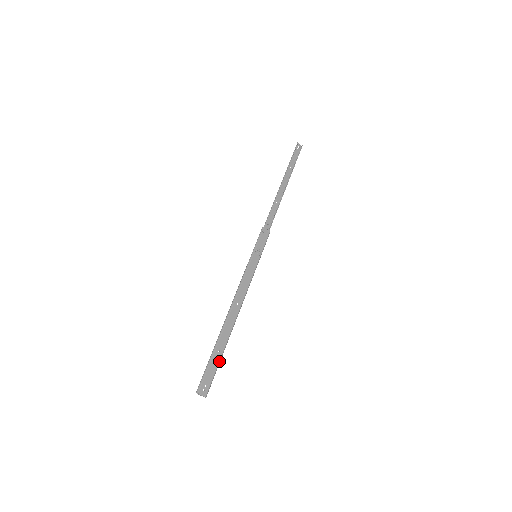
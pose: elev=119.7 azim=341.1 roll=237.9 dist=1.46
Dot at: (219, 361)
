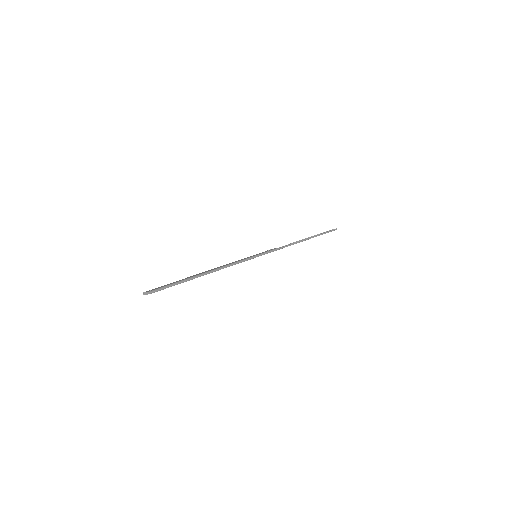
Dot at: (178, 282)
